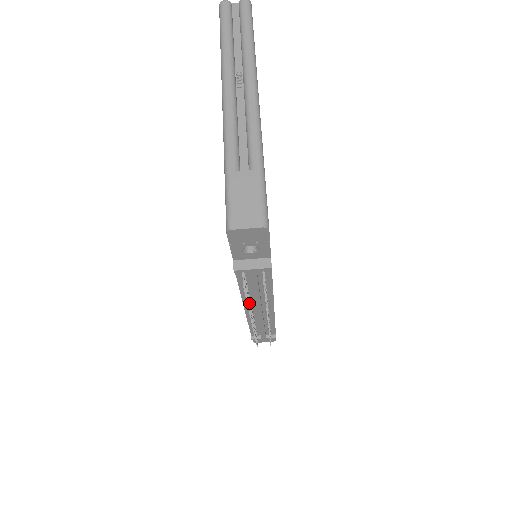
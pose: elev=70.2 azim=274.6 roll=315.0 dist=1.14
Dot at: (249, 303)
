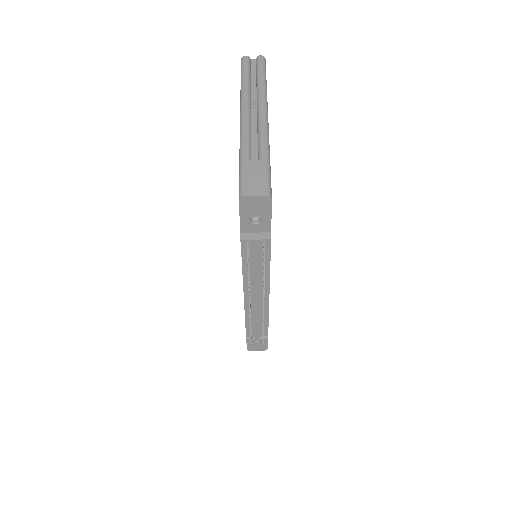
Dot at: (249, 282)
